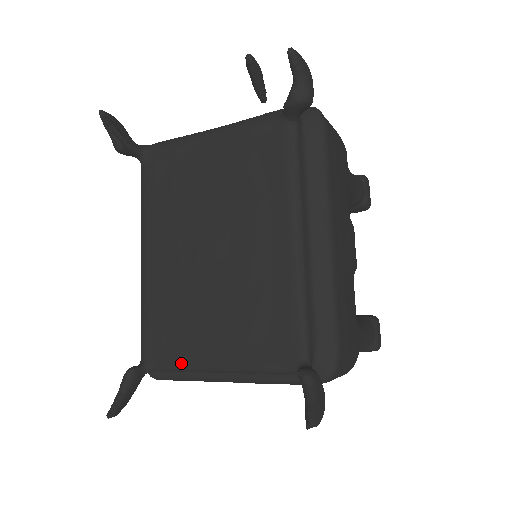
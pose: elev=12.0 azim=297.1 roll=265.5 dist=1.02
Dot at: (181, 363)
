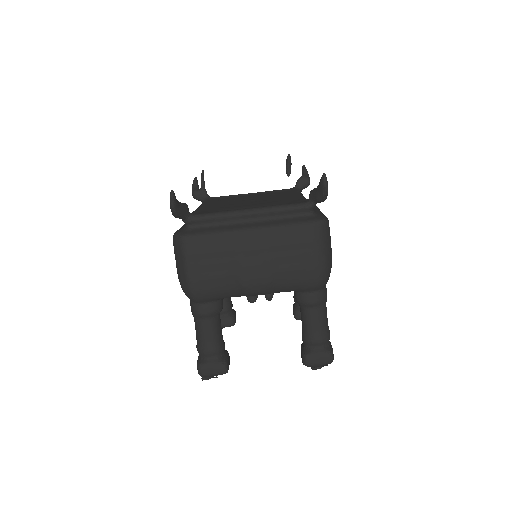
Dot at: (221, 211)
